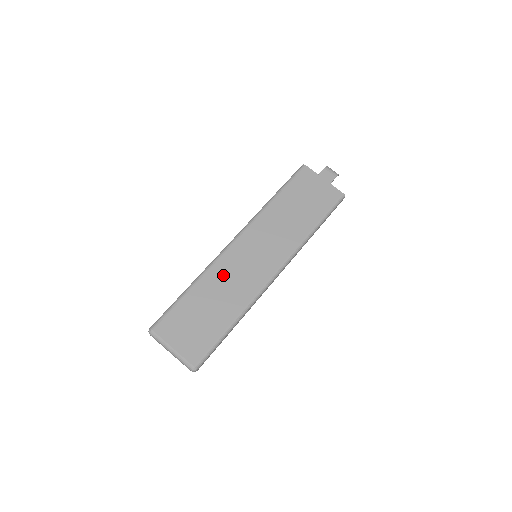
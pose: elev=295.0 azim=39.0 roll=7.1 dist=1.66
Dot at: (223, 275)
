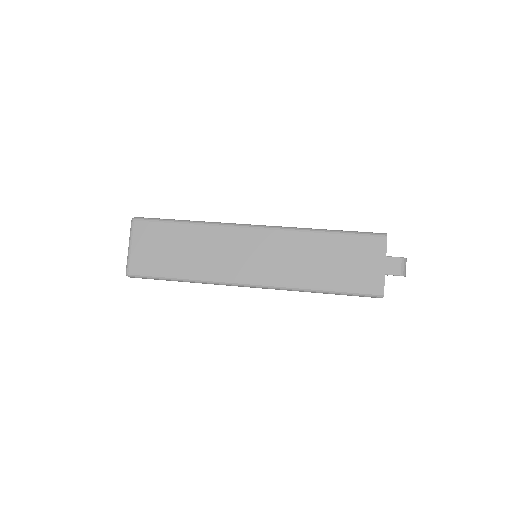
Dot at: (217, 241)
